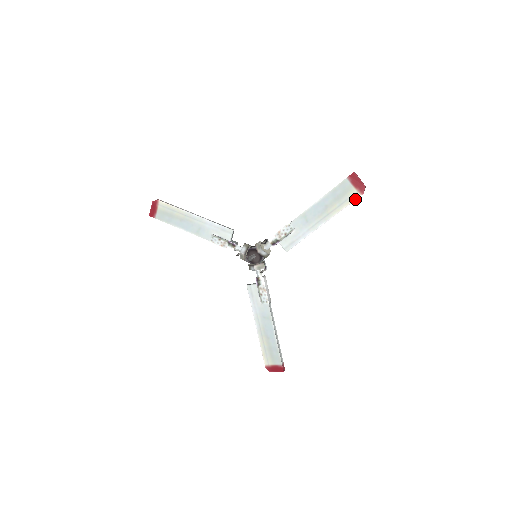
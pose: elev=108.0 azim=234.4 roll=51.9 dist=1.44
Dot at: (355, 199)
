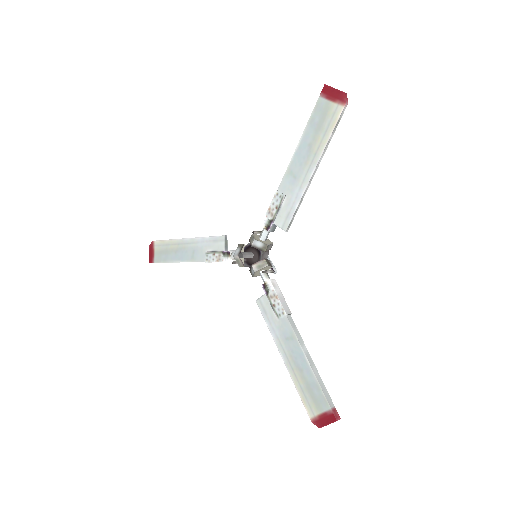
Dot at: (339, 116)
